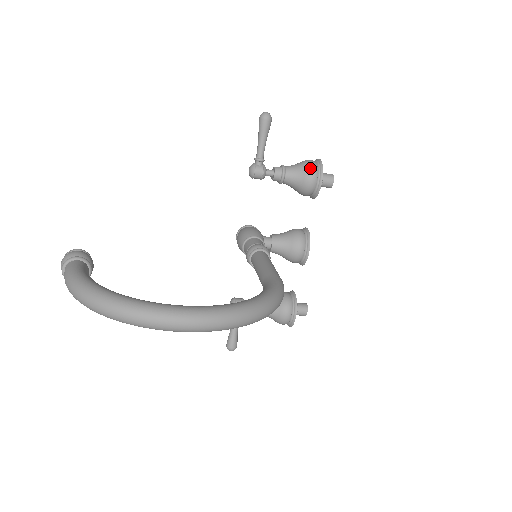
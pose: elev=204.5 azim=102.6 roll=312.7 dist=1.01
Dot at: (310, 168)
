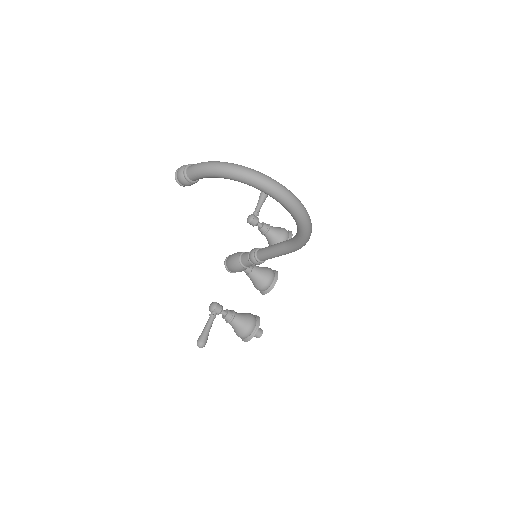
Dot at: (285, 229)
